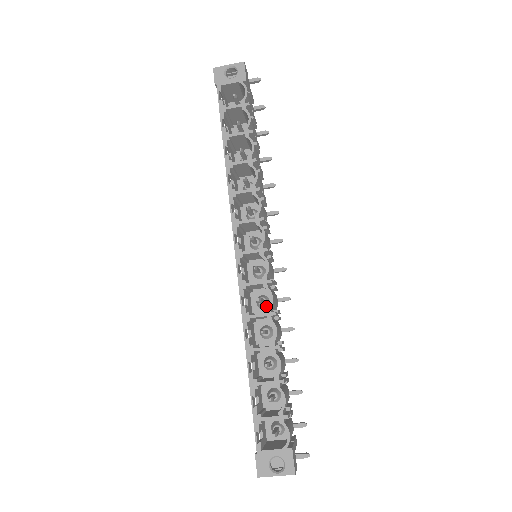
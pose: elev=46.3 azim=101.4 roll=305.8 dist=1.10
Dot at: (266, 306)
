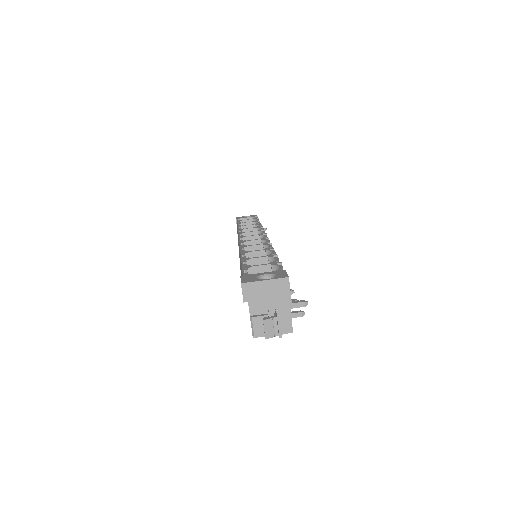
Dot at: occluded
